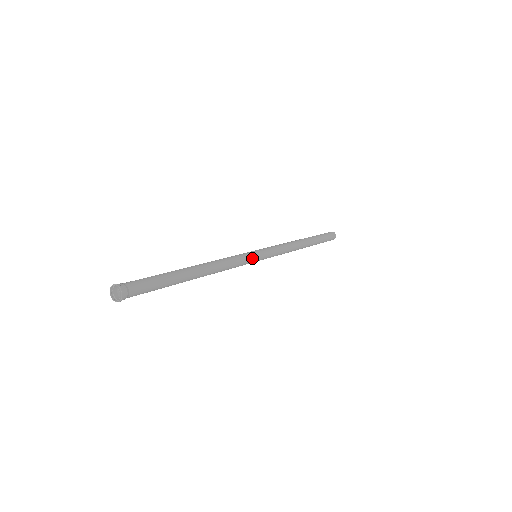
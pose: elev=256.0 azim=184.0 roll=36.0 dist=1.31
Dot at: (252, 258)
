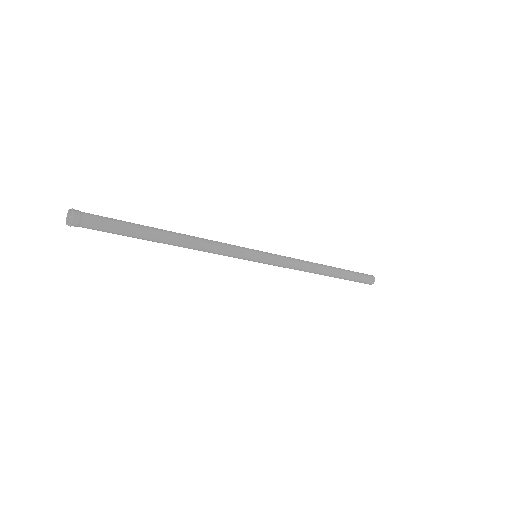
Dot at: (247, 249)
